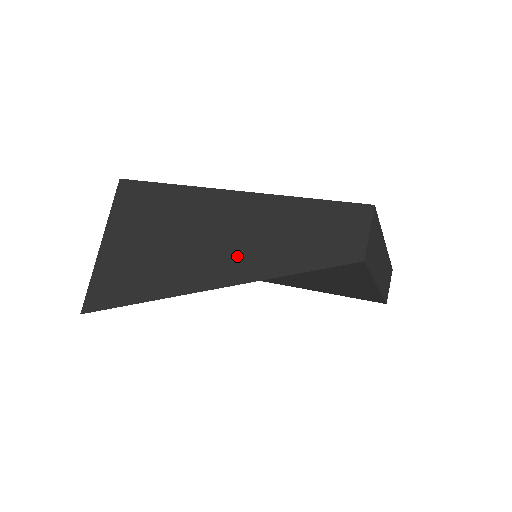
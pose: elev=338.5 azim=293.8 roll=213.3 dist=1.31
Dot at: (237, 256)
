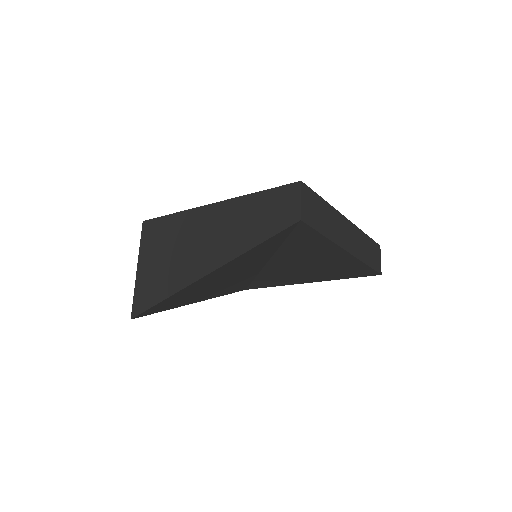
Dot at: (221, 245)
